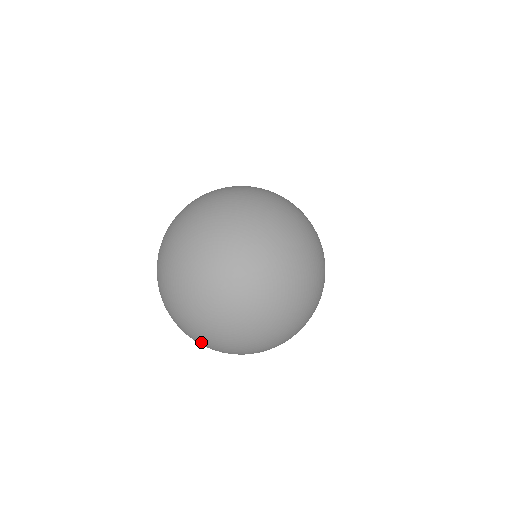
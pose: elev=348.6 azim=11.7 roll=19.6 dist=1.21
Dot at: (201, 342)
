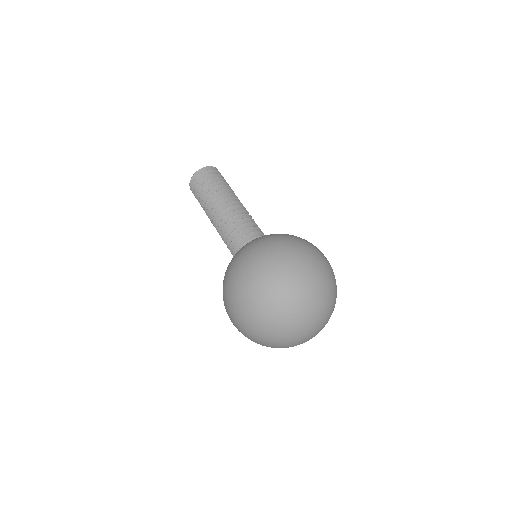
Dot at: occluded
